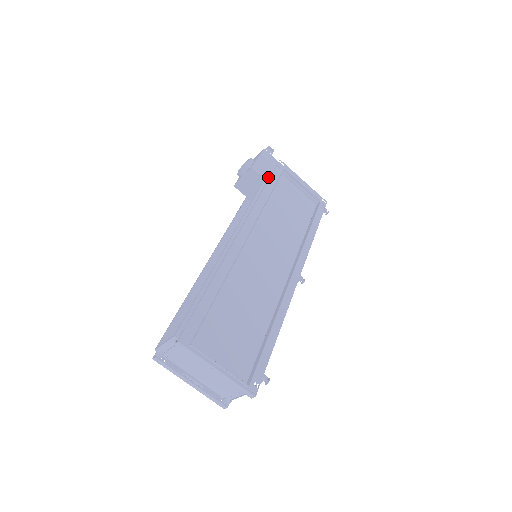
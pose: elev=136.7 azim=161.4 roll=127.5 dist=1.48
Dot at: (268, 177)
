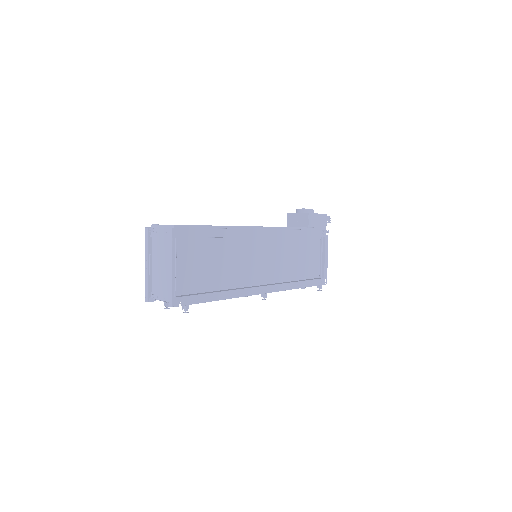
Dot at: (311, 229)
